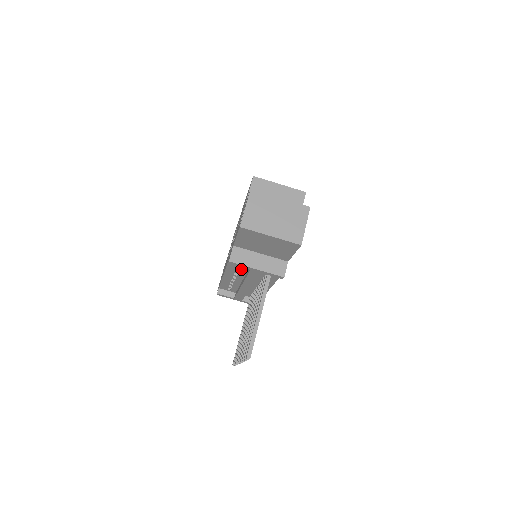
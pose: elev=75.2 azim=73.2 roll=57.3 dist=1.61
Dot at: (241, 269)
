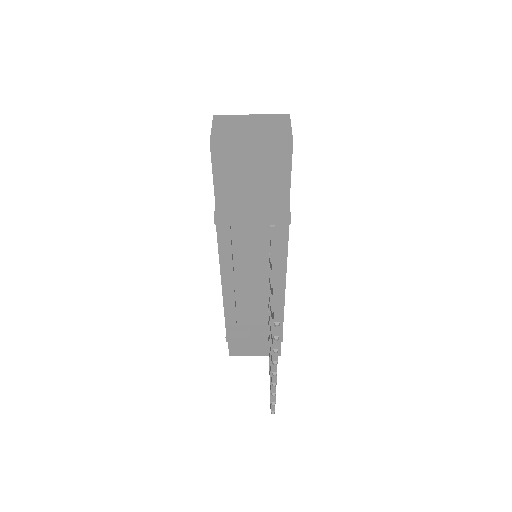
Dot at: (237, 250)
